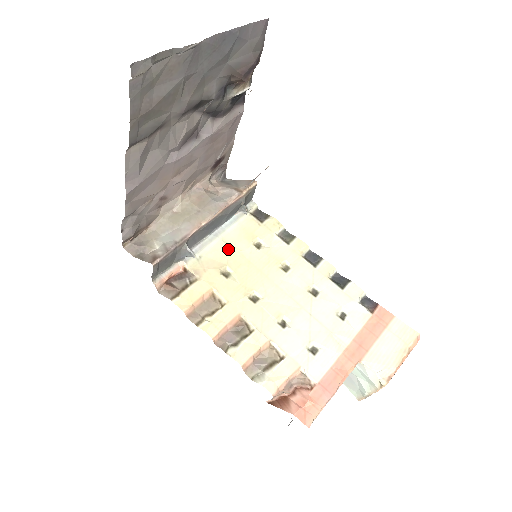
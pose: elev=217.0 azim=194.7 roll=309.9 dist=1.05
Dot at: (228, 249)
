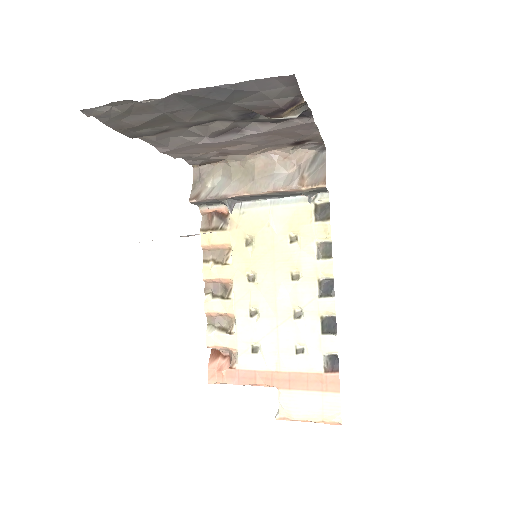
Dot at: (267, 223)
